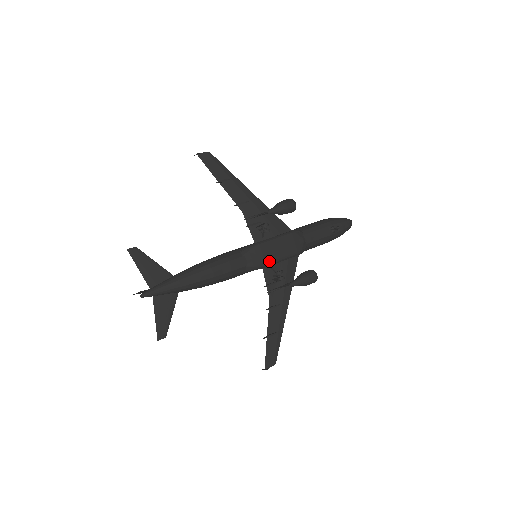
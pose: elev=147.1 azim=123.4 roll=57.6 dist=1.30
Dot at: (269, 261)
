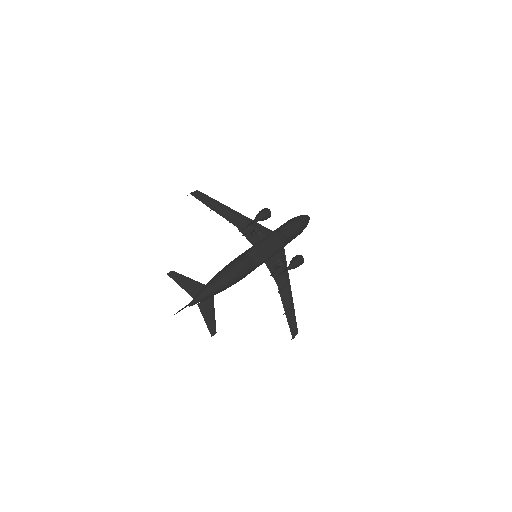
Dot at: (268, 255)
